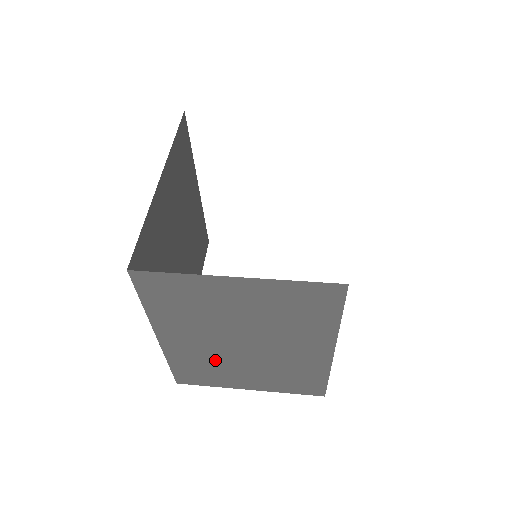
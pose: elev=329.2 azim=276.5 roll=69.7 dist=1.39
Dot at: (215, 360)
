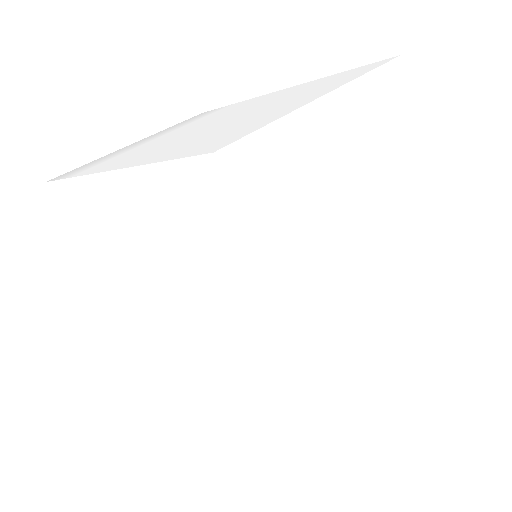
Dot at: occluded
